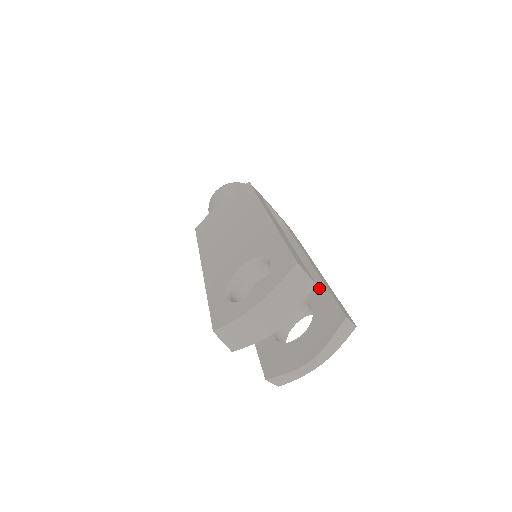
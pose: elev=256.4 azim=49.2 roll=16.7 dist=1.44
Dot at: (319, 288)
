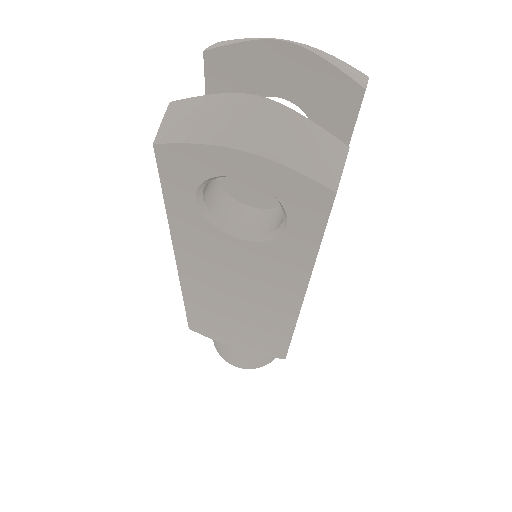
Dot at: occluded
